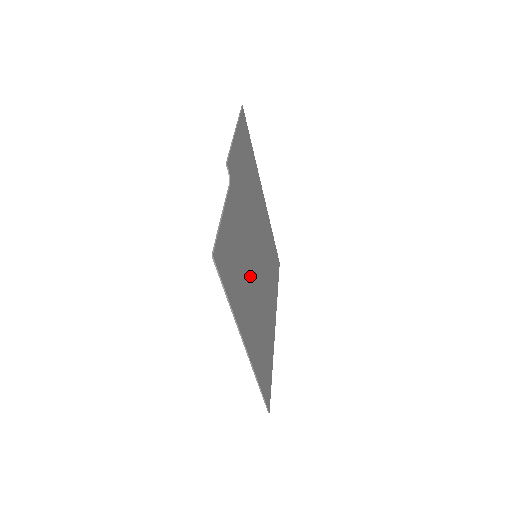
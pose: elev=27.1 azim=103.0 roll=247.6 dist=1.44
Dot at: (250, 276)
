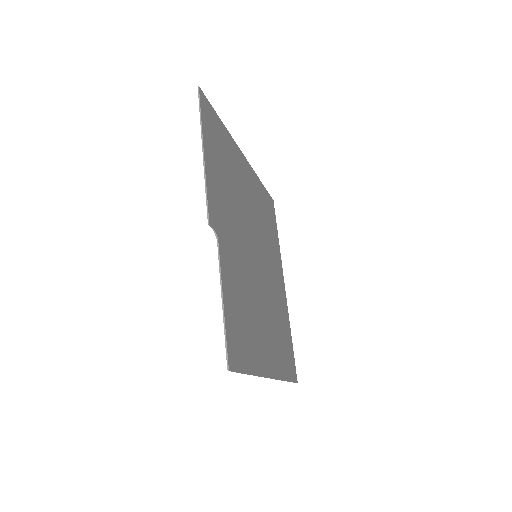
Dot at: (257, 295)
